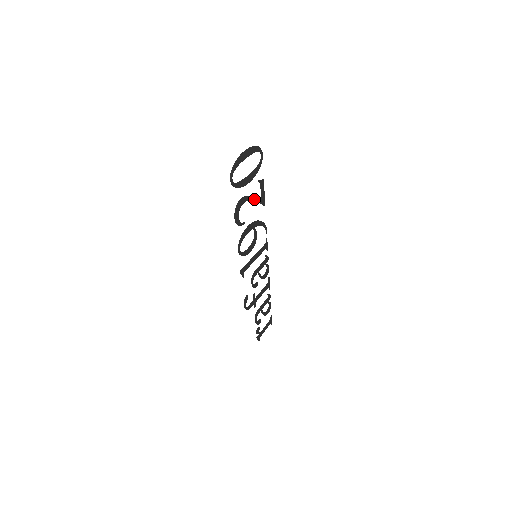
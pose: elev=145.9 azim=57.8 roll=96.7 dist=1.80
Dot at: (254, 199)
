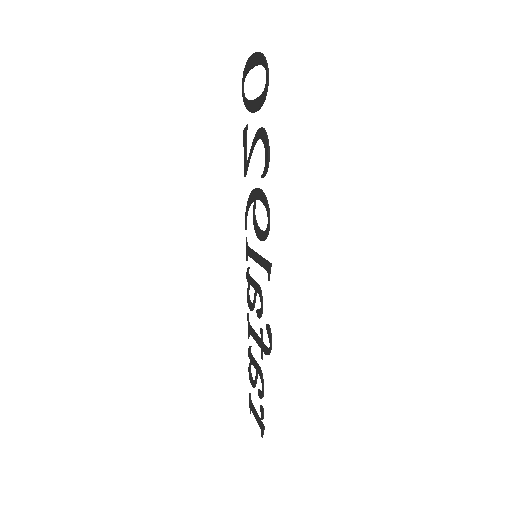
Dot at: (252, 149)
